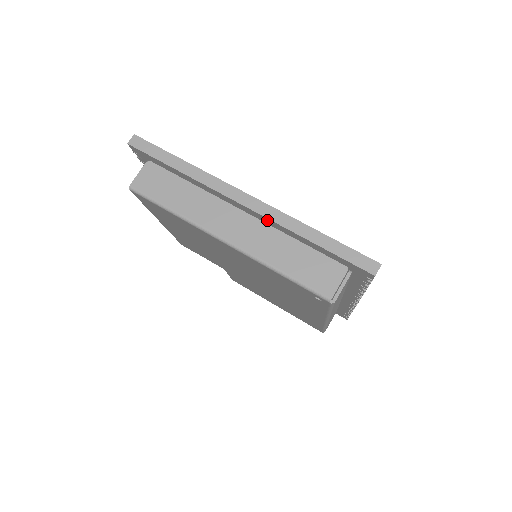
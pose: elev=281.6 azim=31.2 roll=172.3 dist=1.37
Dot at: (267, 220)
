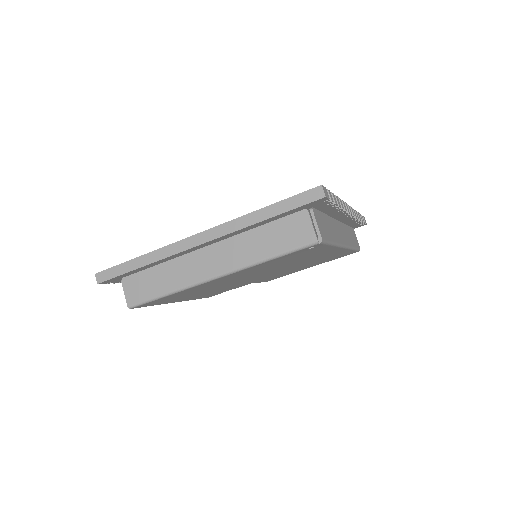
Dot at: (225, 237)
